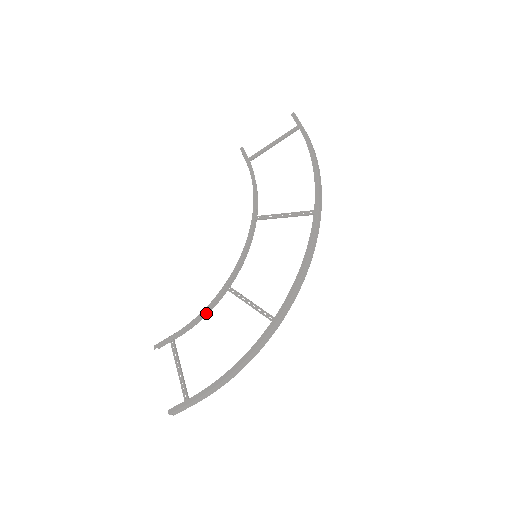
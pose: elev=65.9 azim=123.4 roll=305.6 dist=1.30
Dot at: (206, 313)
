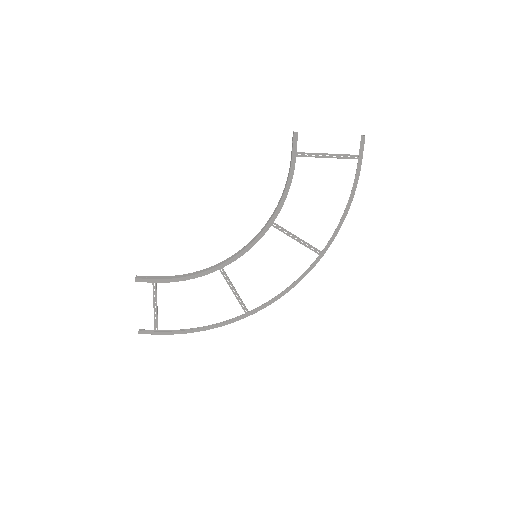
Dot at: (192, 273)
